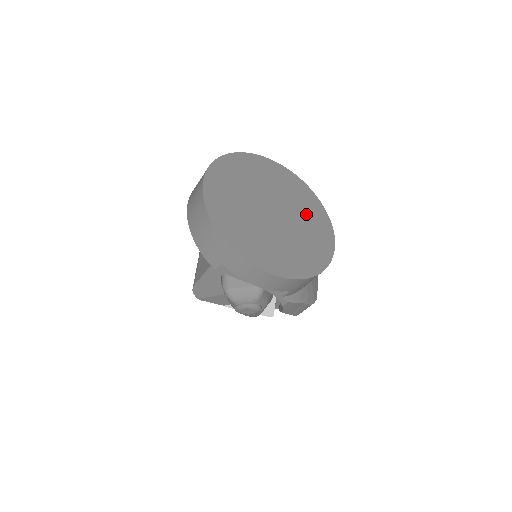
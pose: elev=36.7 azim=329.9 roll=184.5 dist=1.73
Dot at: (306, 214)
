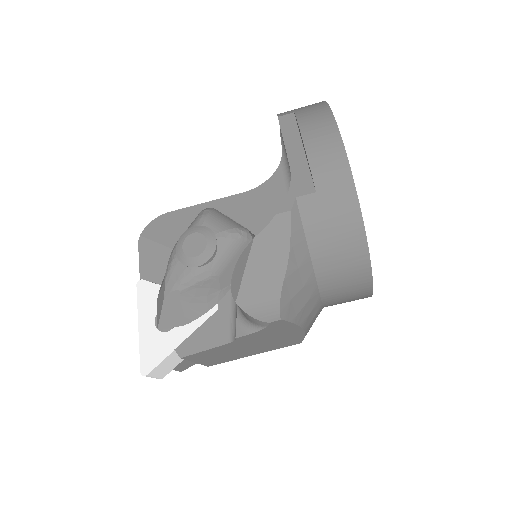
Dot at: occluded
